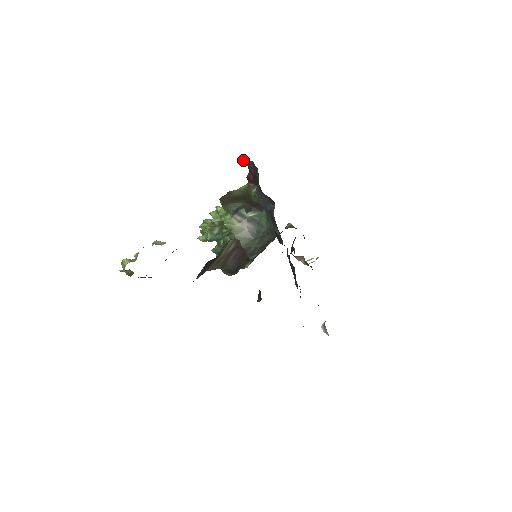
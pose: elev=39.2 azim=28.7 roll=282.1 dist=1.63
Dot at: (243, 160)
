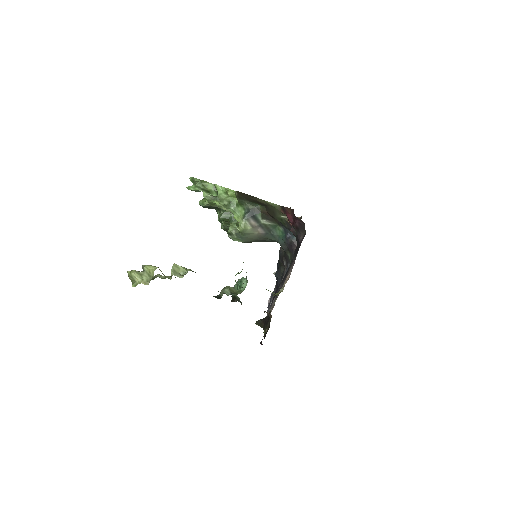
Dot at: occluded
